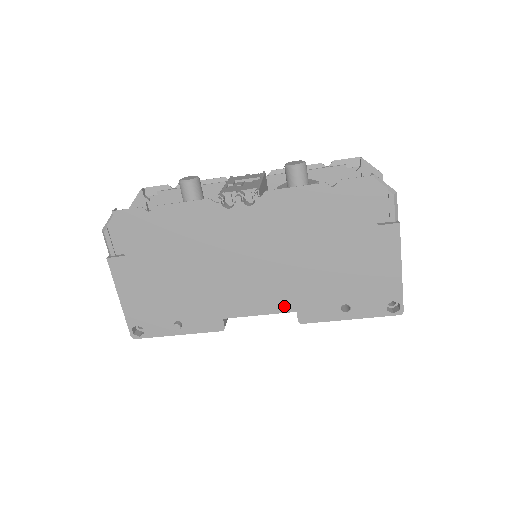
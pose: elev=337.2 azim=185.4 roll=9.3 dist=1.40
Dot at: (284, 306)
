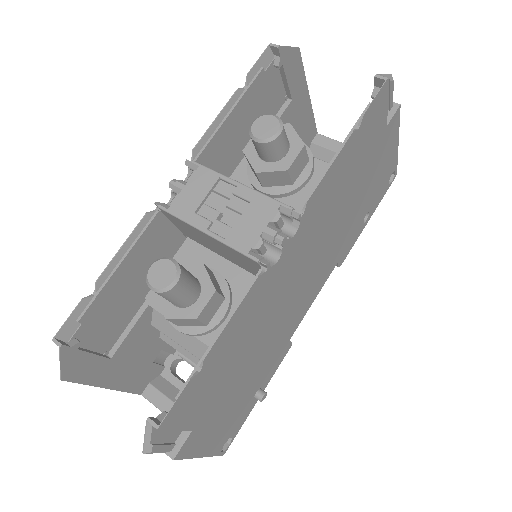
Dot at: (329, 271)
